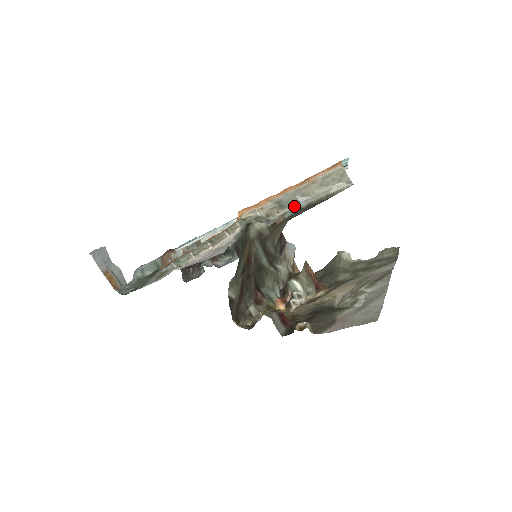
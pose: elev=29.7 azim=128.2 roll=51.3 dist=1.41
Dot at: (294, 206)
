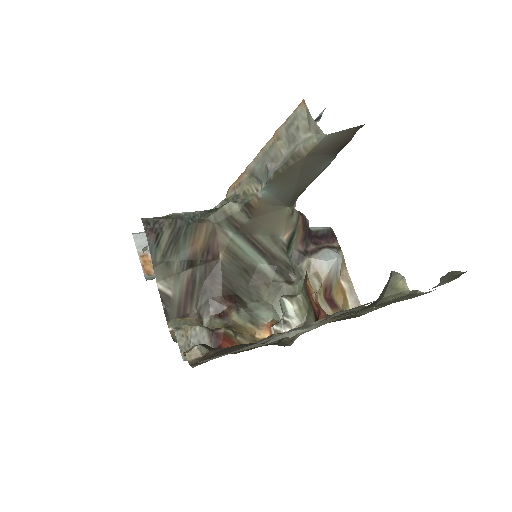
Dot at: (267, 178)
